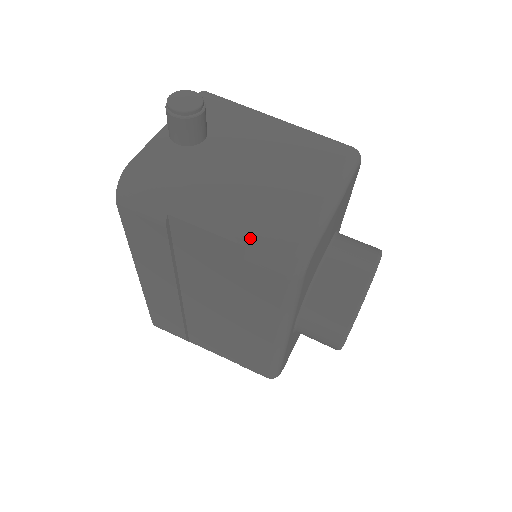
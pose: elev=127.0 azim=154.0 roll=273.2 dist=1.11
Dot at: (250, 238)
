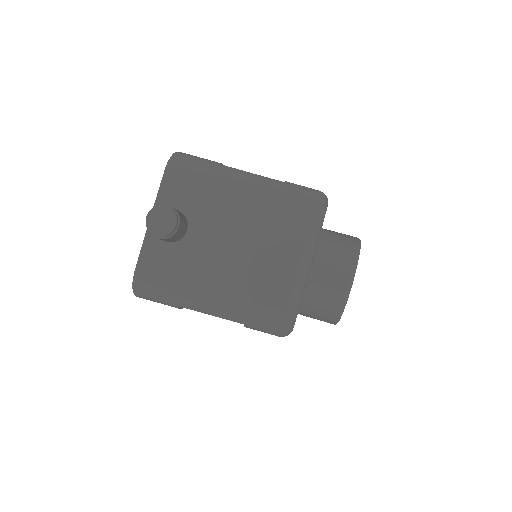
Dot at: (245, 320)
